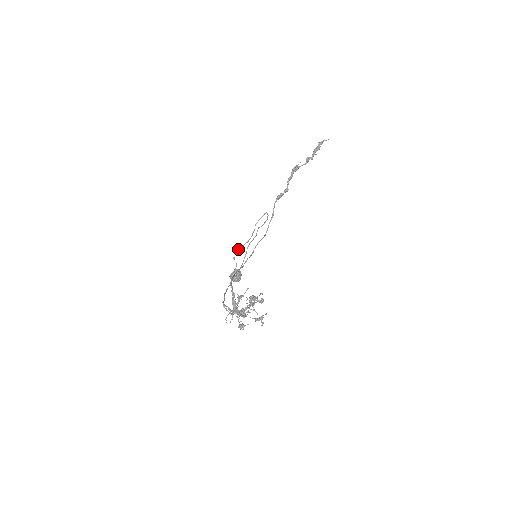
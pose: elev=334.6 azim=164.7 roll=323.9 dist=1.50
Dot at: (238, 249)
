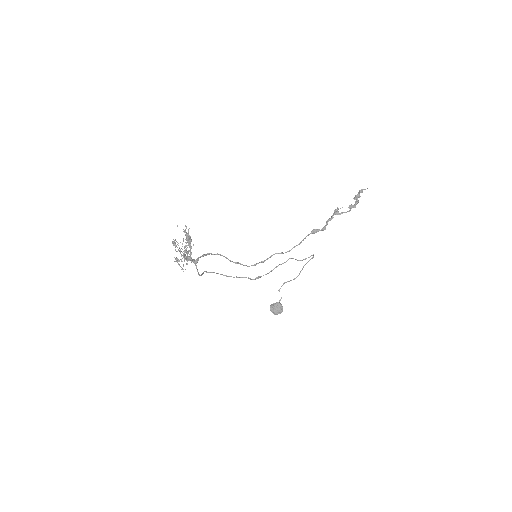
Dot at: (284, 282)
